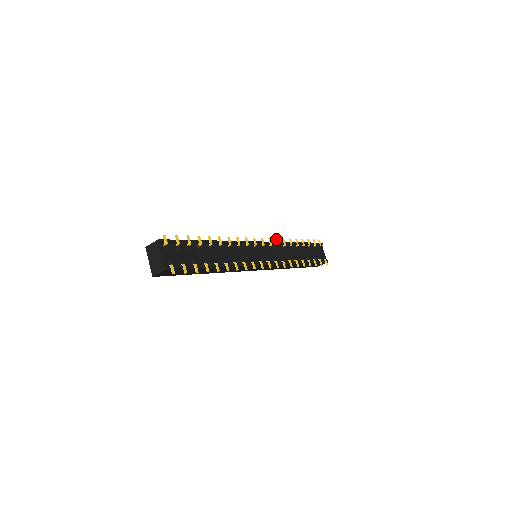
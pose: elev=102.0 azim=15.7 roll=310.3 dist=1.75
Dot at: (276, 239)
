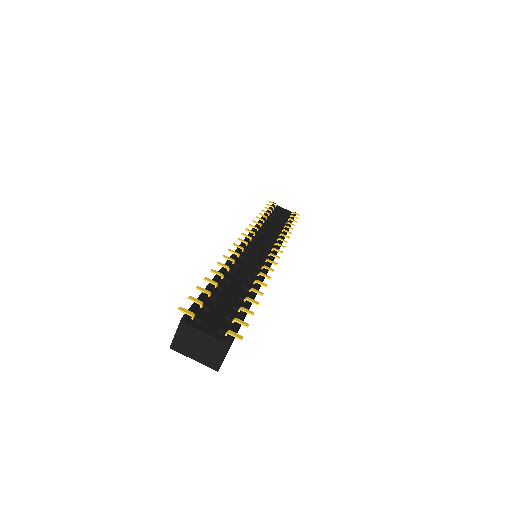
Dot at: (250, 226)
